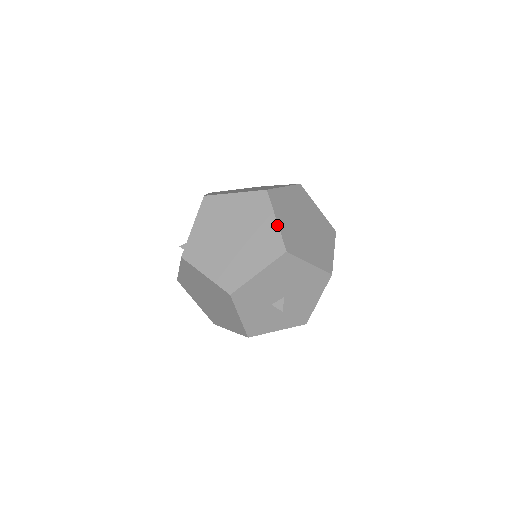
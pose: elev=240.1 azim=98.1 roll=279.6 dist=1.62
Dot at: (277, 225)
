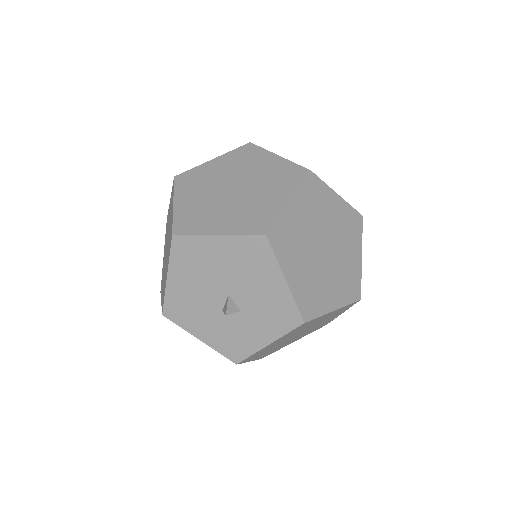
Dot at: (173, 210)
